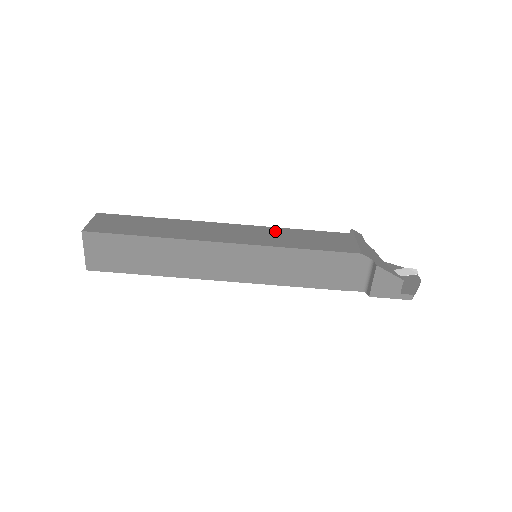
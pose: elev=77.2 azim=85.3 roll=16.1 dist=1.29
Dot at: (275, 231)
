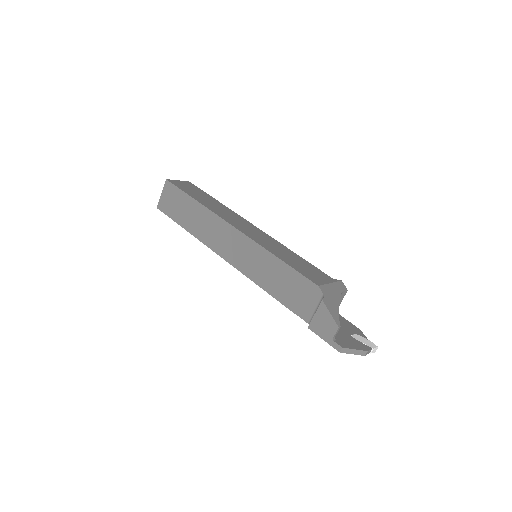
Dot at: (279, 245)
